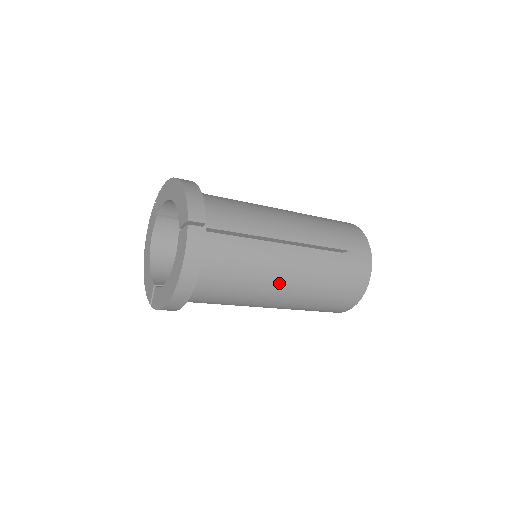
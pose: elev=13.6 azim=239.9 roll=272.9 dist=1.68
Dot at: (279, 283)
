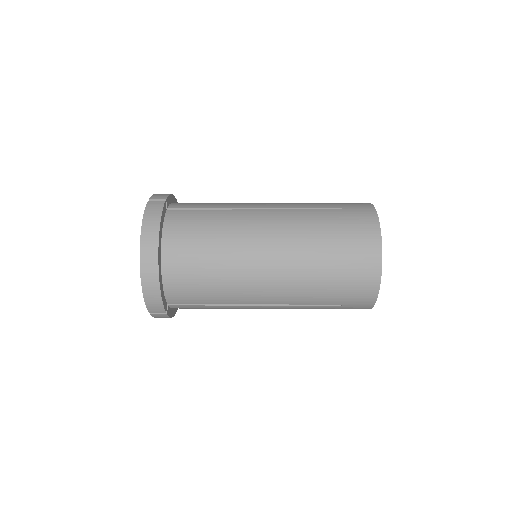
Dot at: (258, 242)
